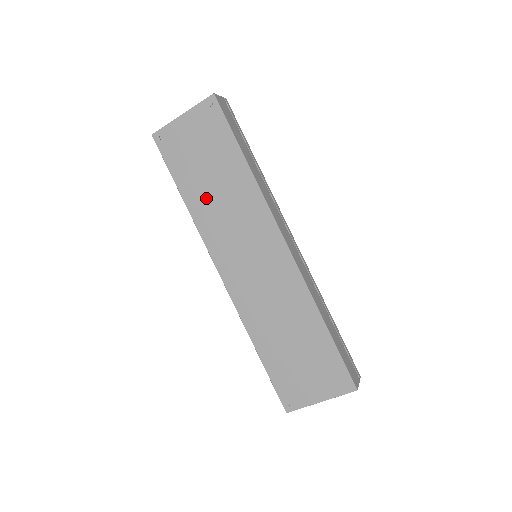
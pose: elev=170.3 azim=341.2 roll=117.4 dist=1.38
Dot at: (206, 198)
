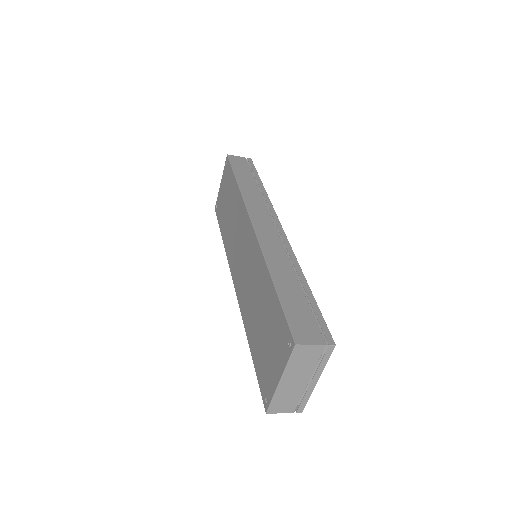
Dot at: (228, 228)
